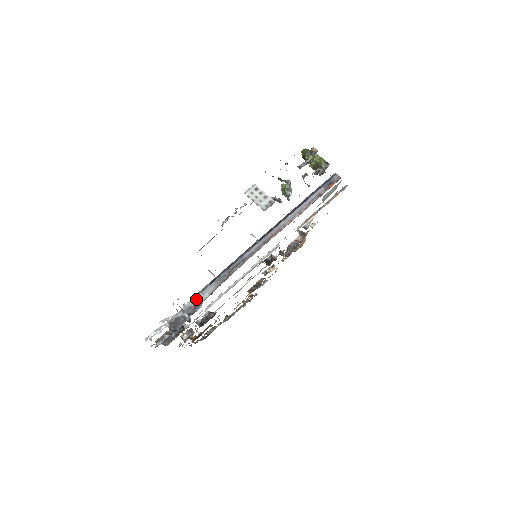
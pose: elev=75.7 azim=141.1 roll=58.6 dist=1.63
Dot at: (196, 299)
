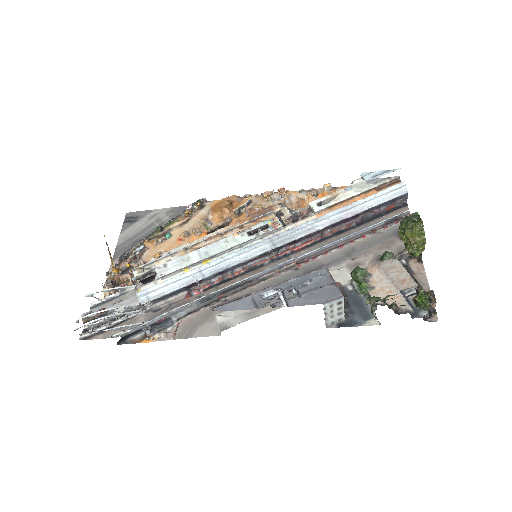
Dot at: (167, 315)
